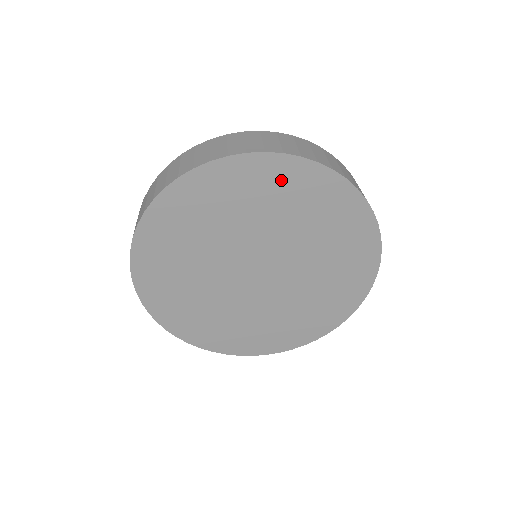
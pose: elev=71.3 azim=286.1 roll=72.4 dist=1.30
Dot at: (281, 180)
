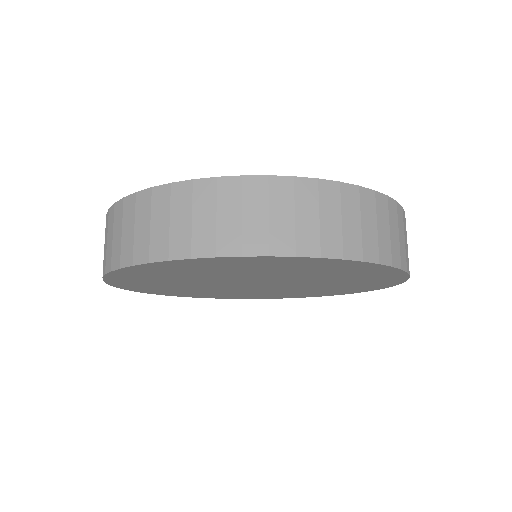
Dot at: (325, 266)
